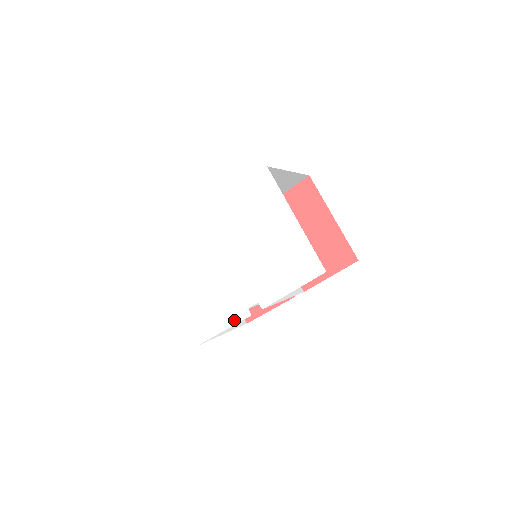
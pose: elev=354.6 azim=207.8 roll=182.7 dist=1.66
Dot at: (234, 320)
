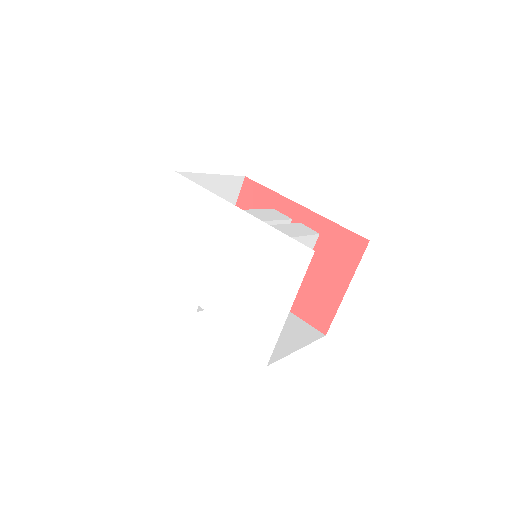
Dot at: (183, 297)
